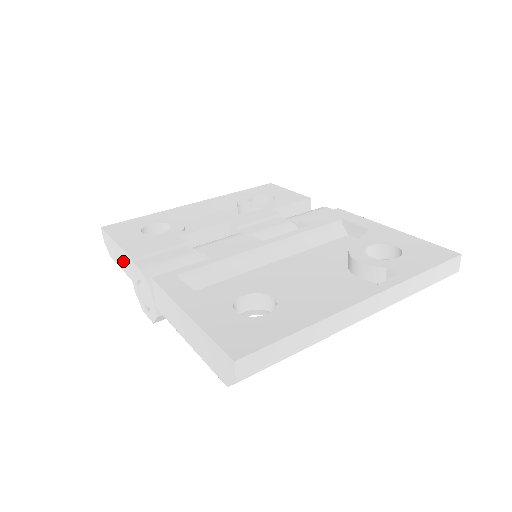
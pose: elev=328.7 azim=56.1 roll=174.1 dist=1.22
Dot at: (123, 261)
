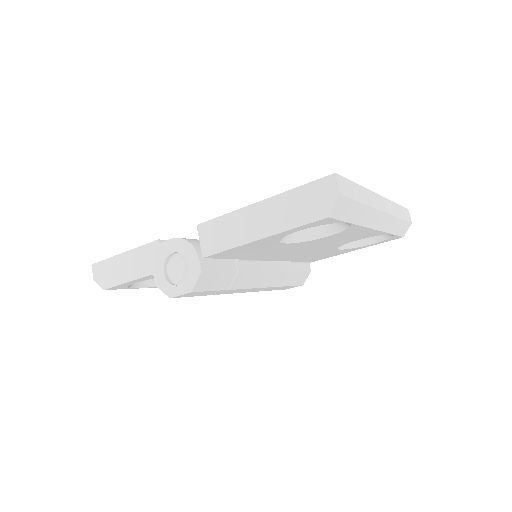
Dot at: (137, 264)
